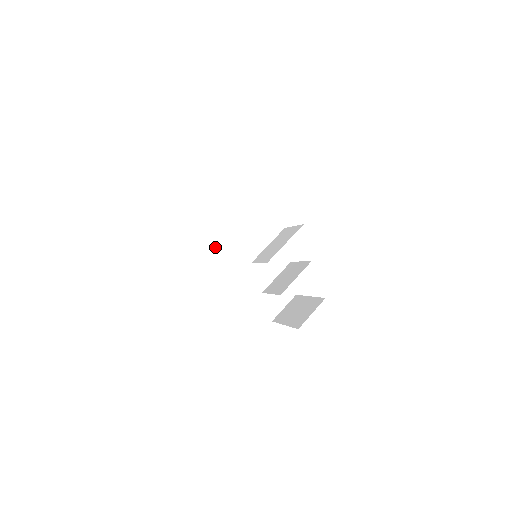
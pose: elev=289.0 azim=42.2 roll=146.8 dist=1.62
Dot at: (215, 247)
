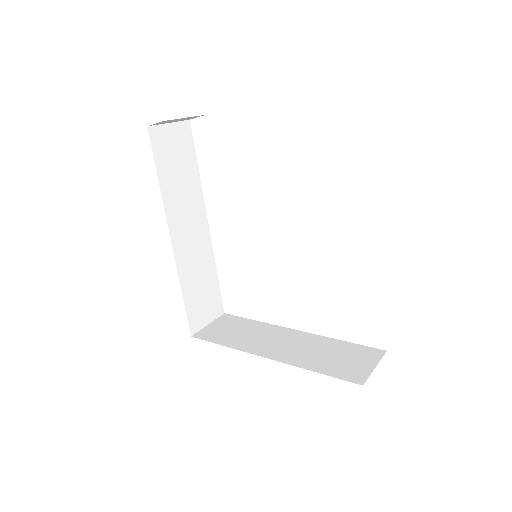
Dot at: (234, 339)
